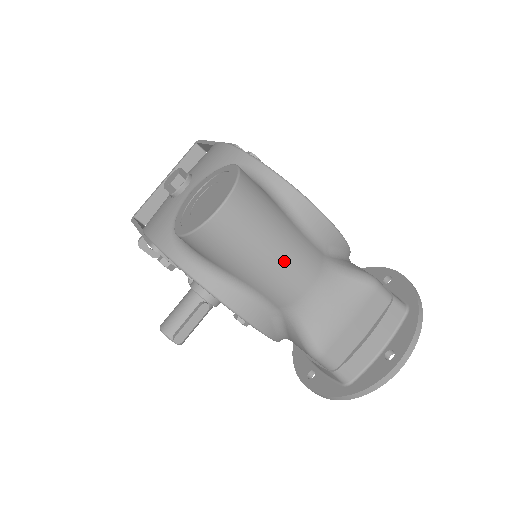
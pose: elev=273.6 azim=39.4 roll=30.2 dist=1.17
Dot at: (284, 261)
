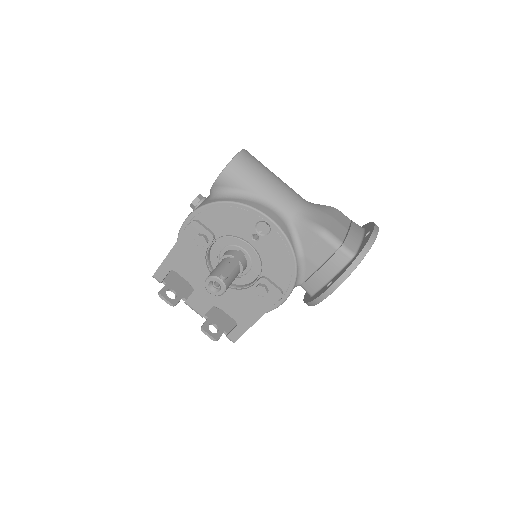
Dot at: (282, 183)
